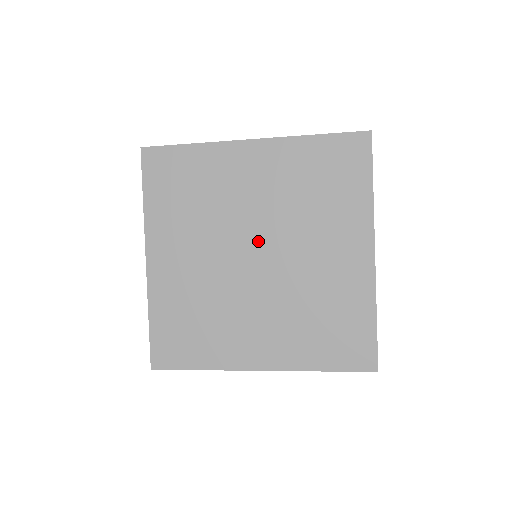
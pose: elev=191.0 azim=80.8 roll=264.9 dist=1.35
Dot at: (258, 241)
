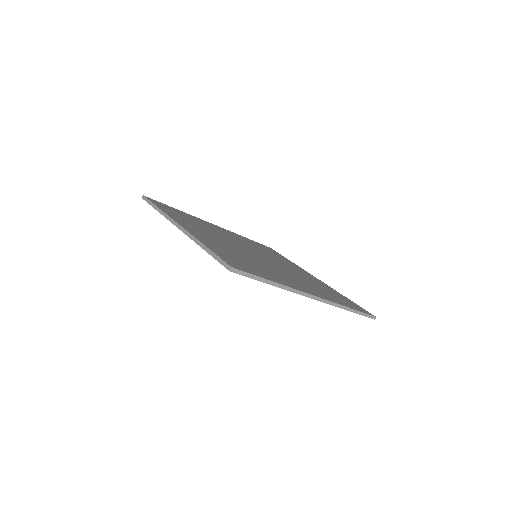
Dot at: occluded
